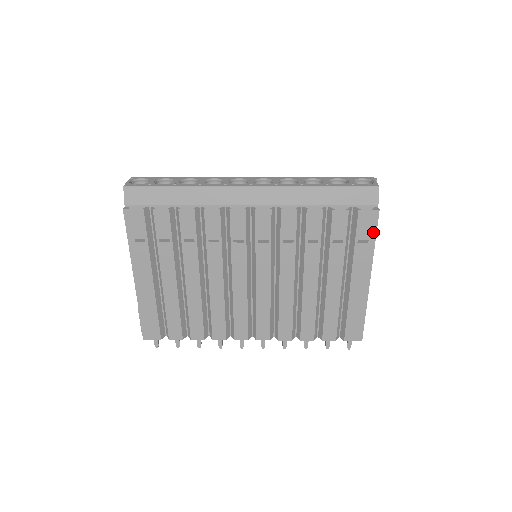
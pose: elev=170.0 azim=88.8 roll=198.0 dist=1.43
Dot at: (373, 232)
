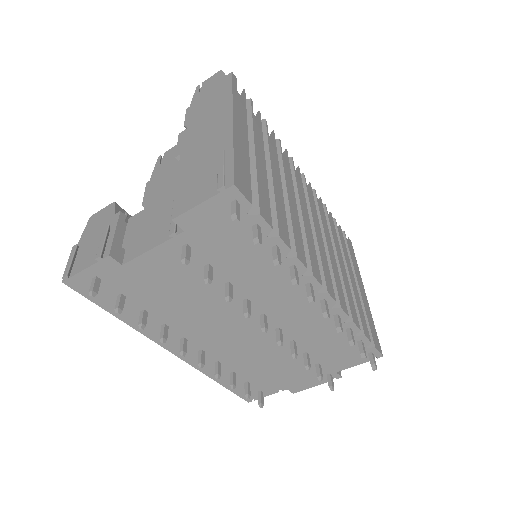
Dot at: (354, 253)
